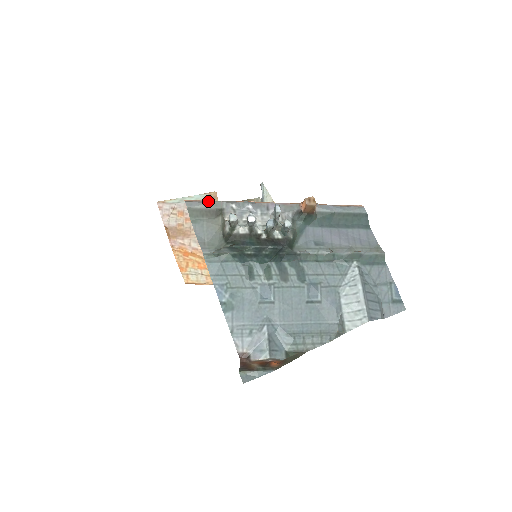
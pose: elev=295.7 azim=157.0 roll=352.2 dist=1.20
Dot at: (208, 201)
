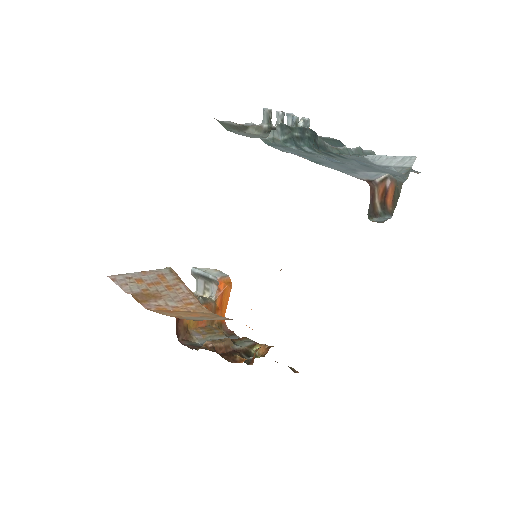
Dot at: (230, 123)
